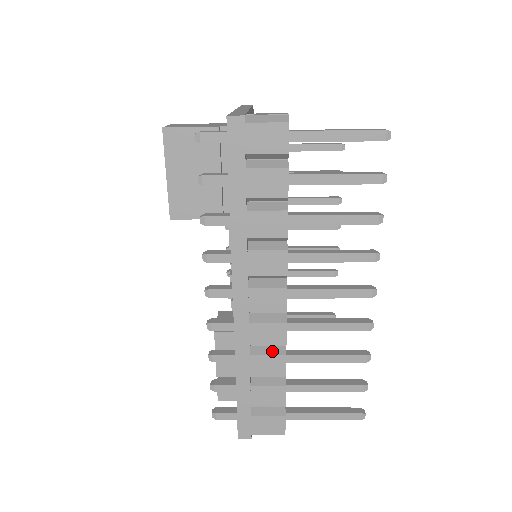
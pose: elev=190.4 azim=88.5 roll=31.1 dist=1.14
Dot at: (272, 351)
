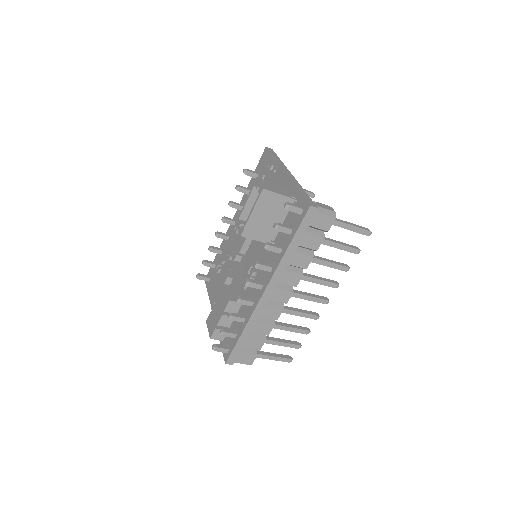
Dot at: (268, 321)
